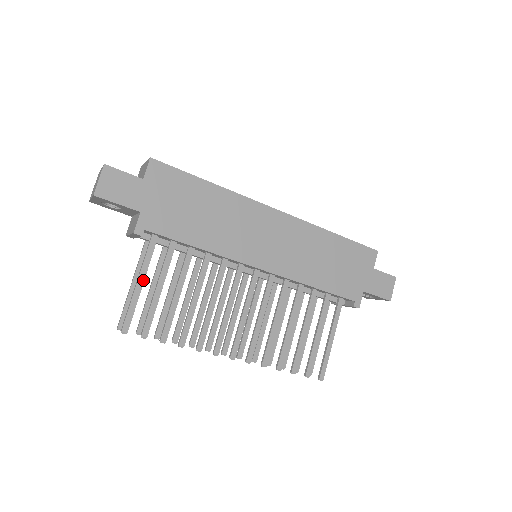
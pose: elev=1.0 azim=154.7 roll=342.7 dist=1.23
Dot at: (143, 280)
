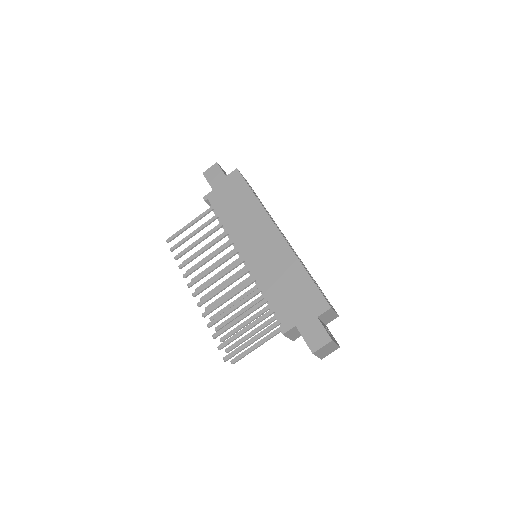
Dot at: (192, 224)
